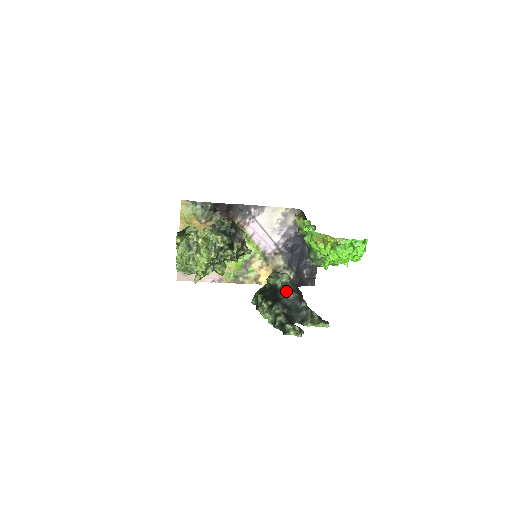
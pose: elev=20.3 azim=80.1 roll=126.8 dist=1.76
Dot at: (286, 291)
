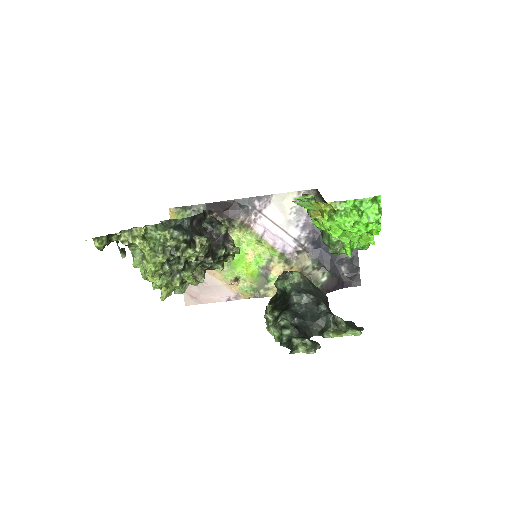
Dot at: (296, 294)
